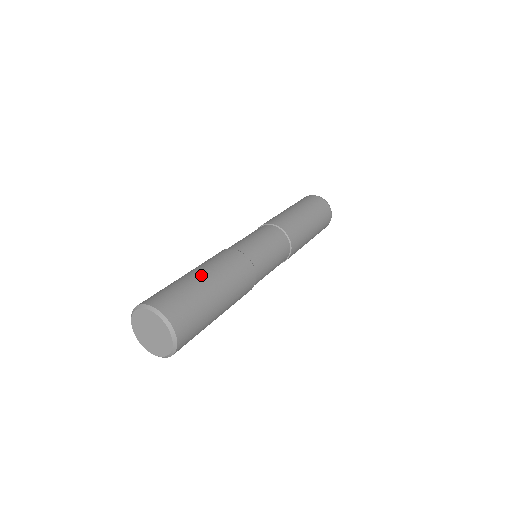
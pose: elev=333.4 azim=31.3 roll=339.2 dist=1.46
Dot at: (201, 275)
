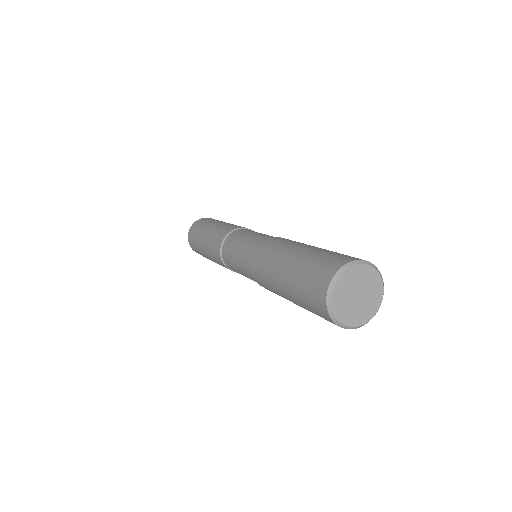
Dot at: (304, 248)
